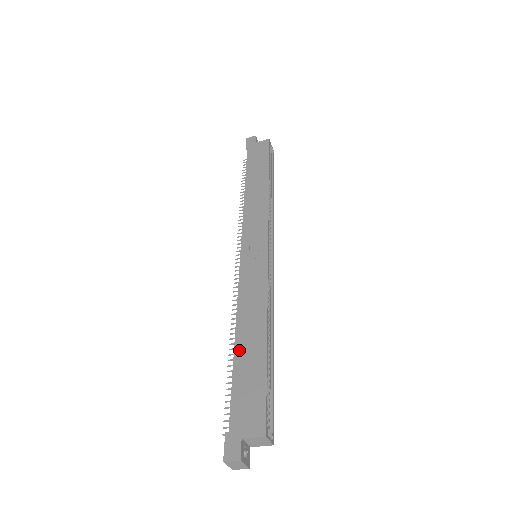
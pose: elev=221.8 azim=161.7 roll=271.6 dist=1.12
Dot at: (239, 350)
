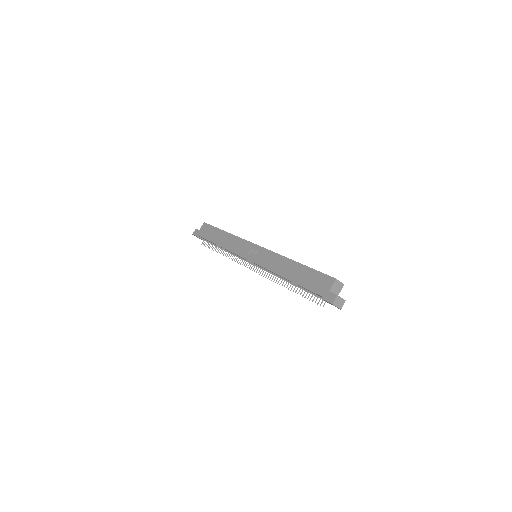
Dot at: (292, 278)
